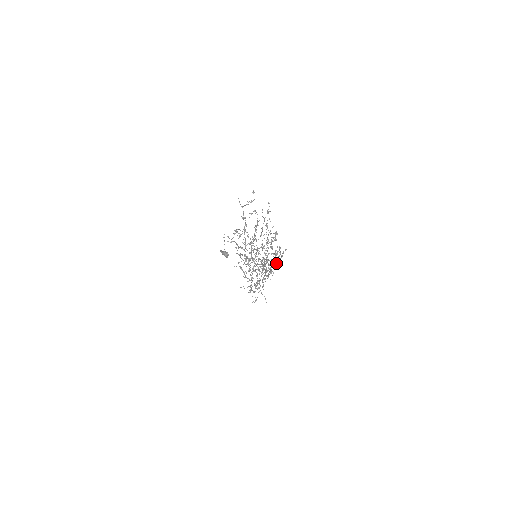
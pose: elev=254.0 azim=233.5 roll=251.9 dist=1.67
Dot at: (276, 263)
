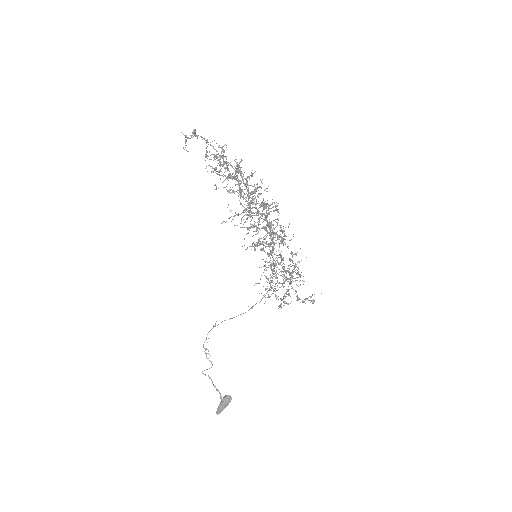
Dot at: occluded
